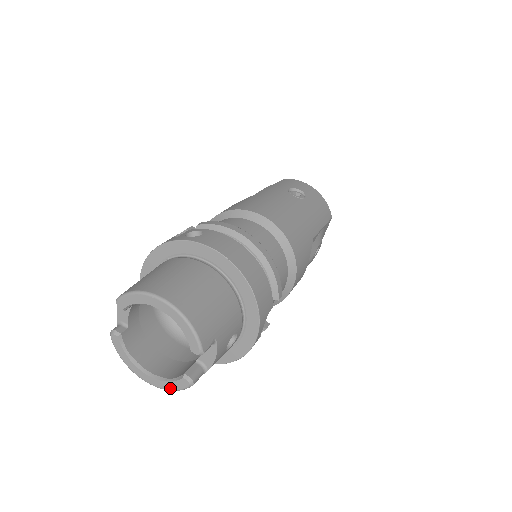
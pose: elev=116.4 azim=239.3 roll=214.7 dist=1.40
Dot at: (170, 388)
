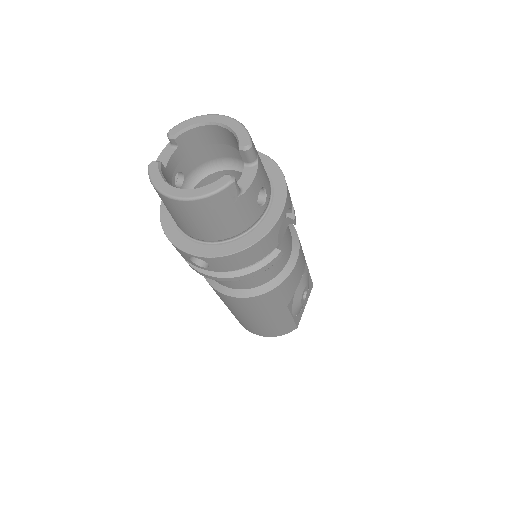
Dot at: (206, 192)
